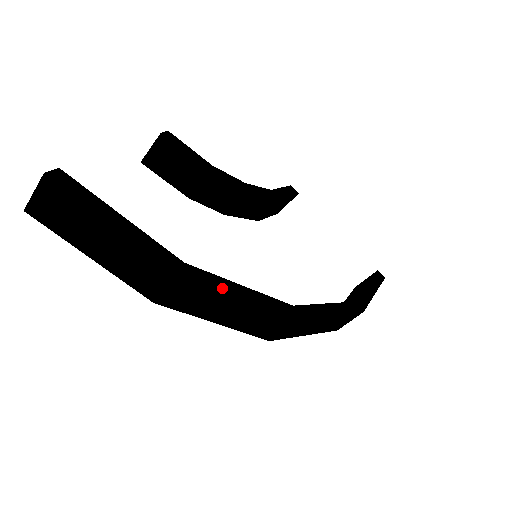
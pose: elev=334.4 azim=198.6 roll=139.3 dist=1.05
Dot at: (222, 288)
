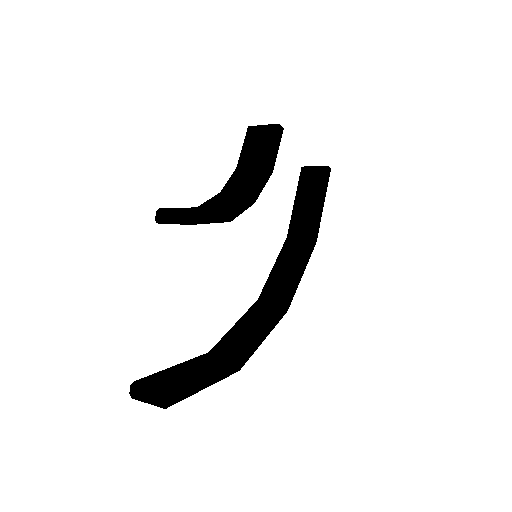
Dot at: (256, 349)
